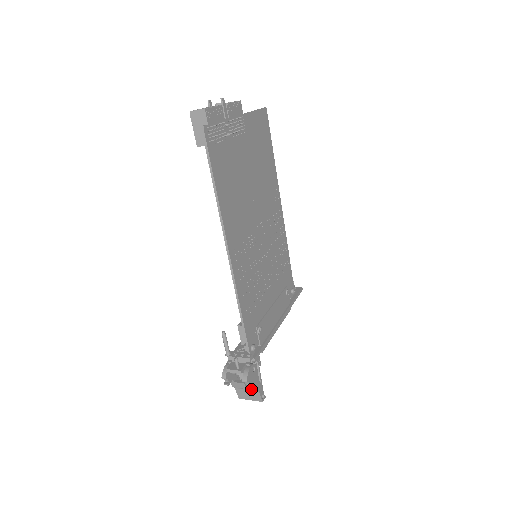
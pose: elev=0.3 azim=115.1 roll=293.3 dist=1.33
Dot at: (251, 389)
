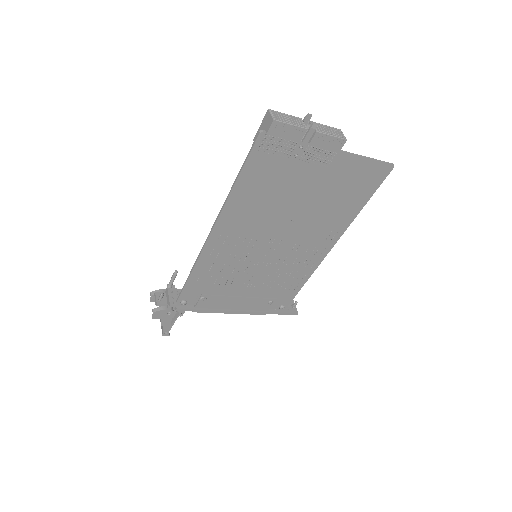
Dot at: occluded
